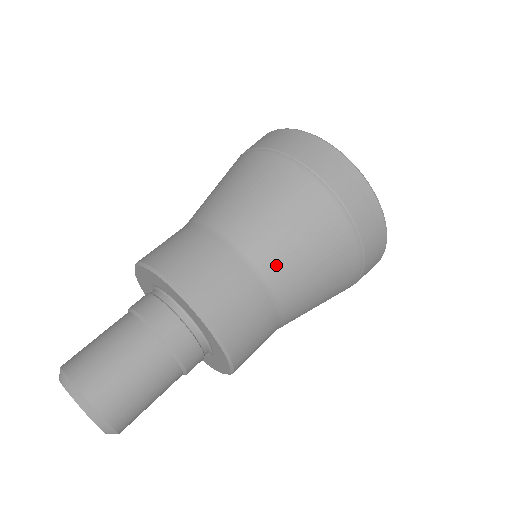
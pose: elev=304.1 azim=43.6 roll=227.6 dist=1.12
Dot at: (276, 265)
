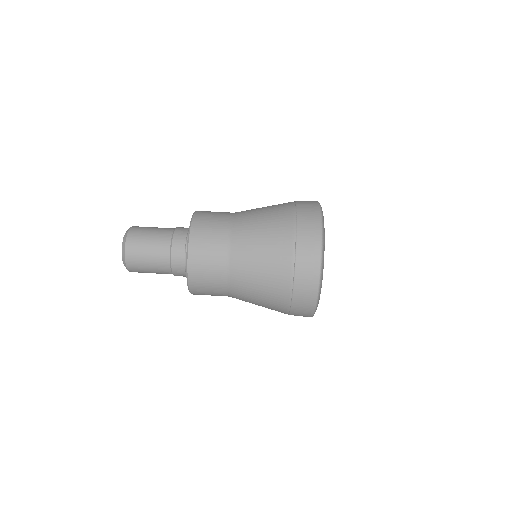
Dot at: (239, 292)
